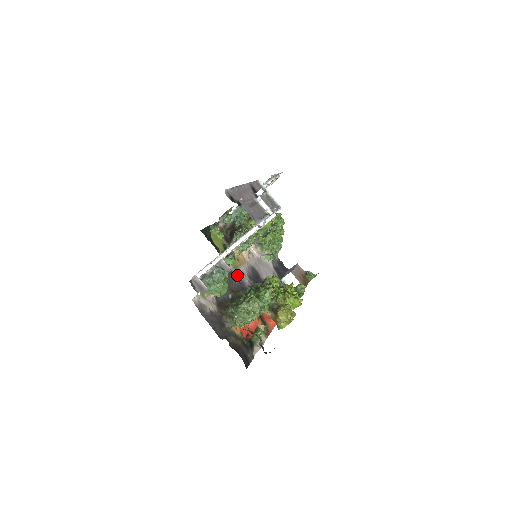
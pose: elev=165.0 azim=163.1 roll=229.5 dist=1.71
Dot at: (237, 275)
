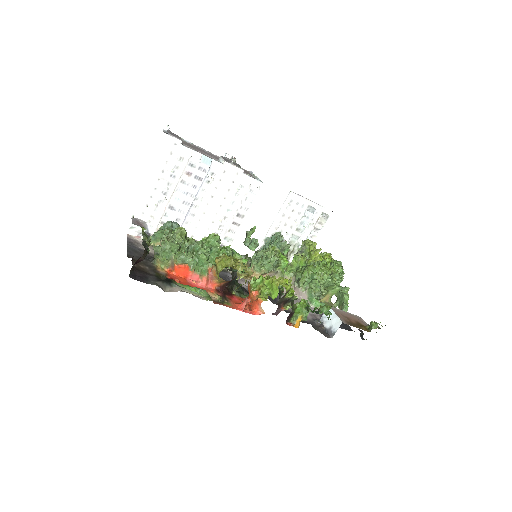
Dot at: occluded
